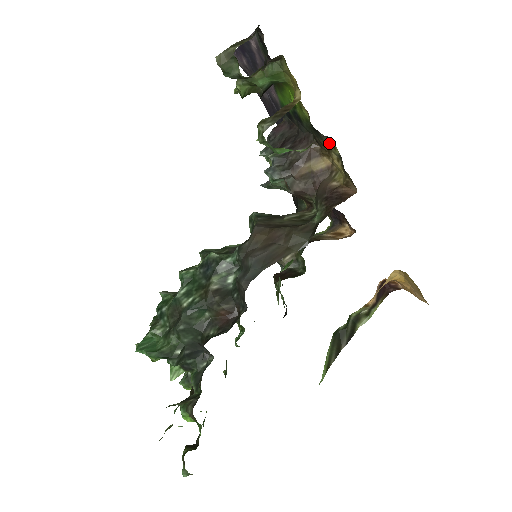
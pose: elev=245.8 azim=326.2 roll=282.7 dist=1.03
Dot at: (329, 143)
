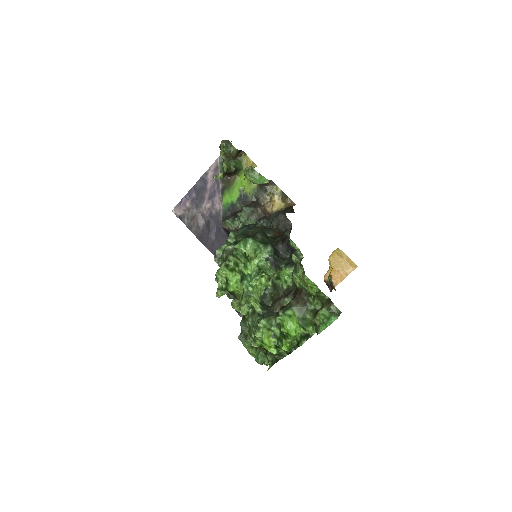
Dot at: (273, 189)
